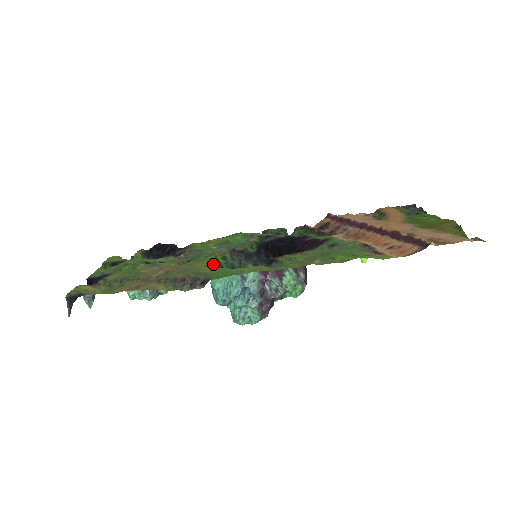
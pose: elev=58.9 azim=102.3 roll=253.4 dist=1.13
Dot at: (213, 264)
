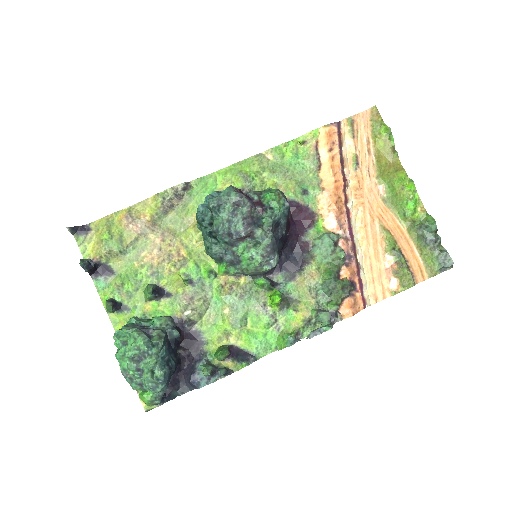
Dot at: occluded
